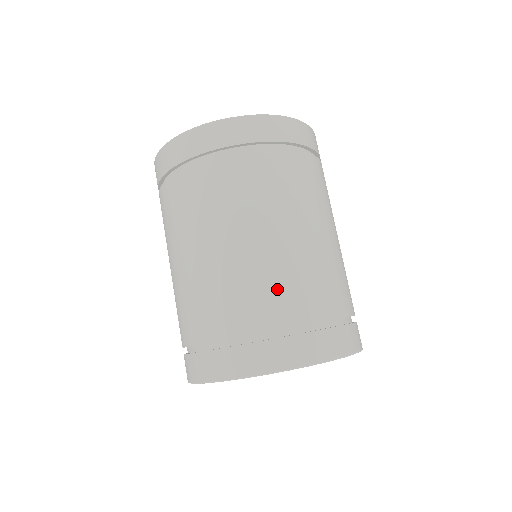
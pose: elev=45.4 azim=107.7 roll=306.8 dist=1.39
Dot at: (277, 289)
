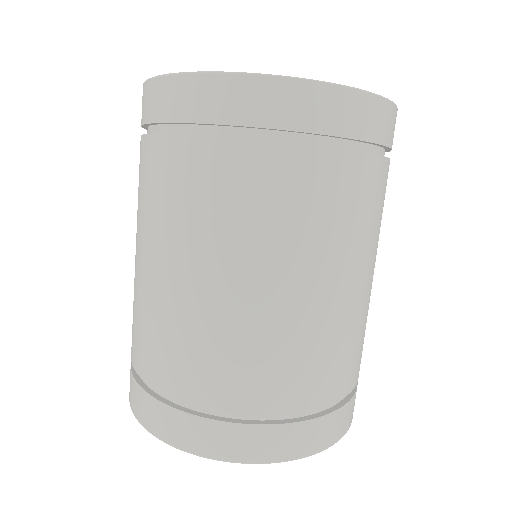
Dot at: (309, 362)
